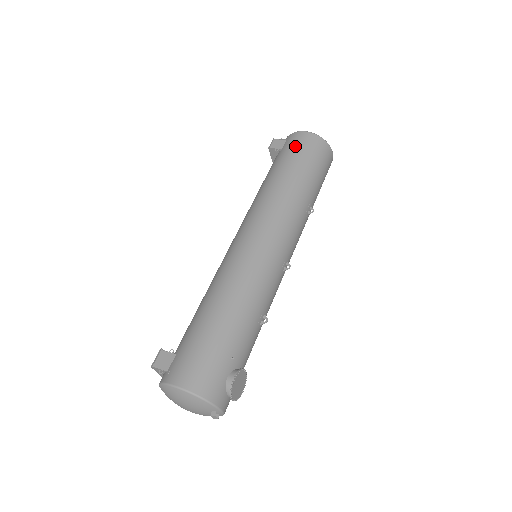
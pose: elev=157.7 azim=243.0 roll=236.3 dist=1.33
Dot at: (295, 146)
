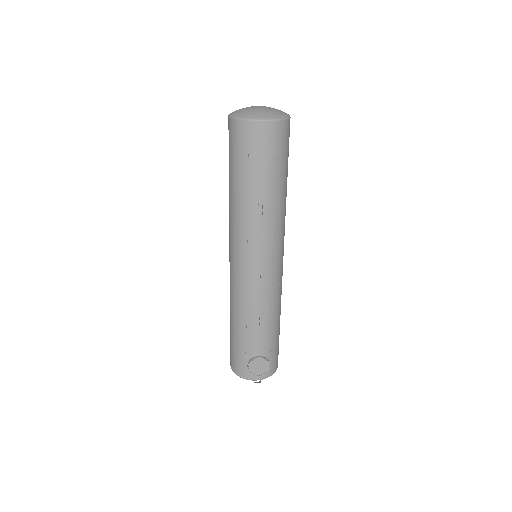
Dot at: occluded
